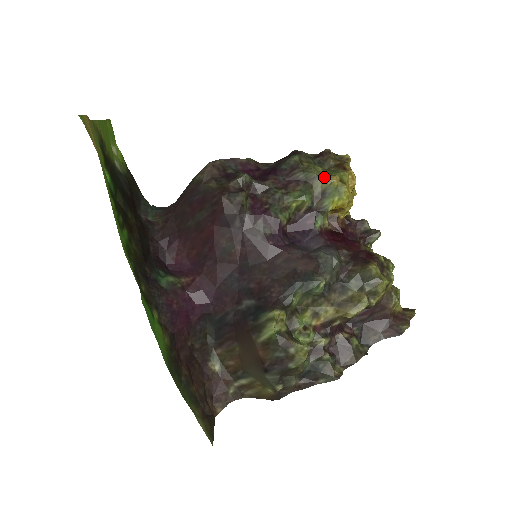
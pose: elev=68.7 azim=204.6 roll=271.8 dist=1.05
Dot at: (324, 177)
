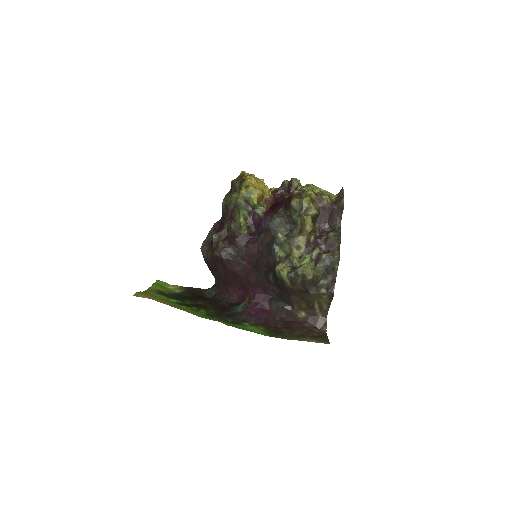
Dot at: (238, 196)
